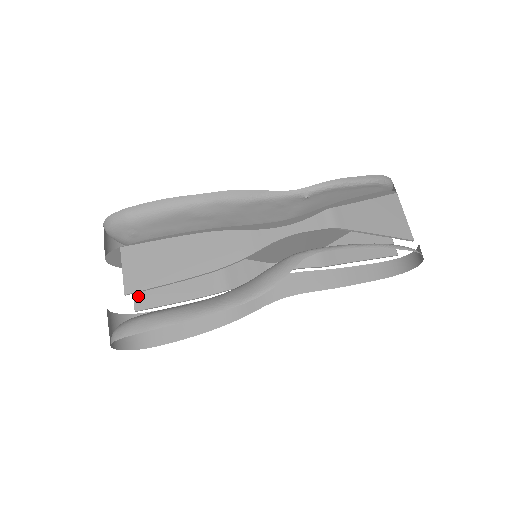
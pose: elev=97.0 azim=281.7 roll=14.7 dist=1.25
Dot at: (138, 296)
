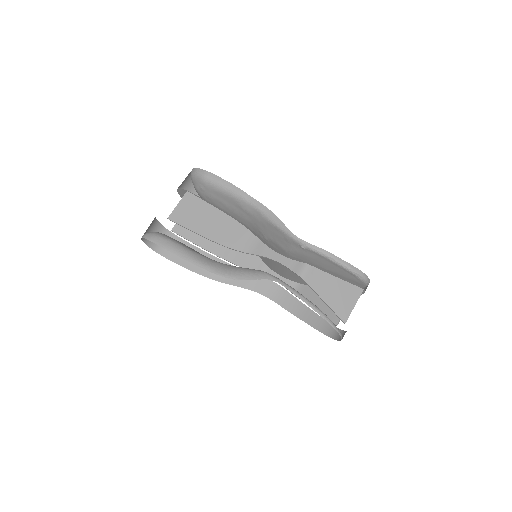
Dot at: occluded
